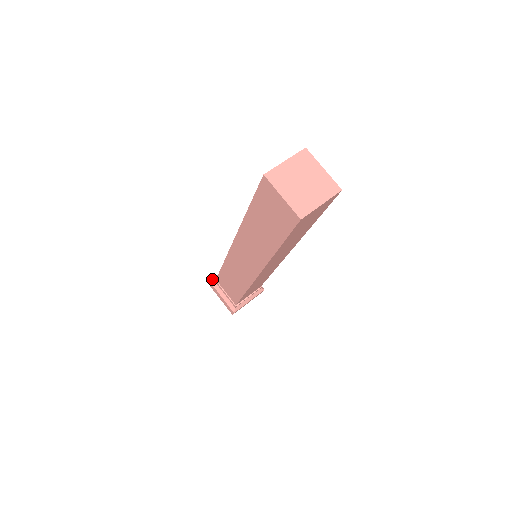
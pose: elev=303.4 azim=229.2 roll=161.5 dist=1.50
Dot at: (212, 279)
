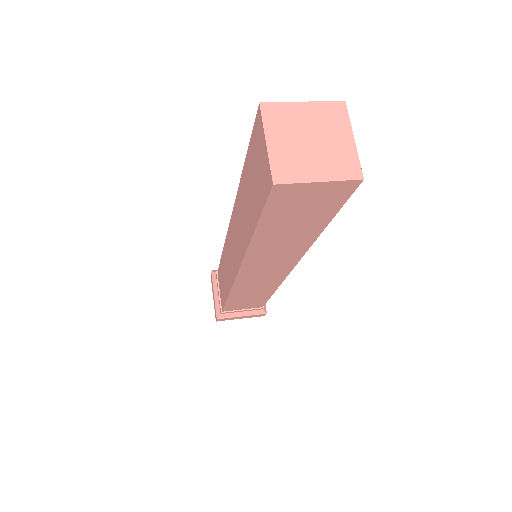
Dot at: (217, 315)
